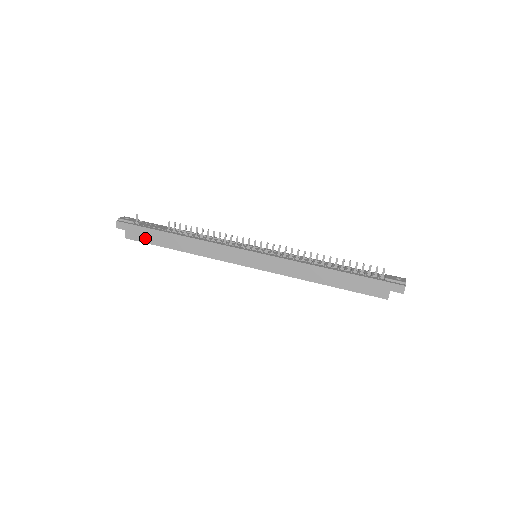
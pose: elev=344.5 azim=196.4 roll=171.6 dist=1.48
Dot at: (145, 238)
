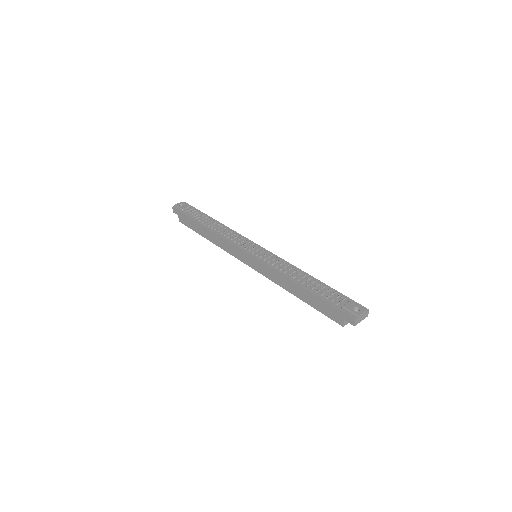
Dot at: (189, 224)
